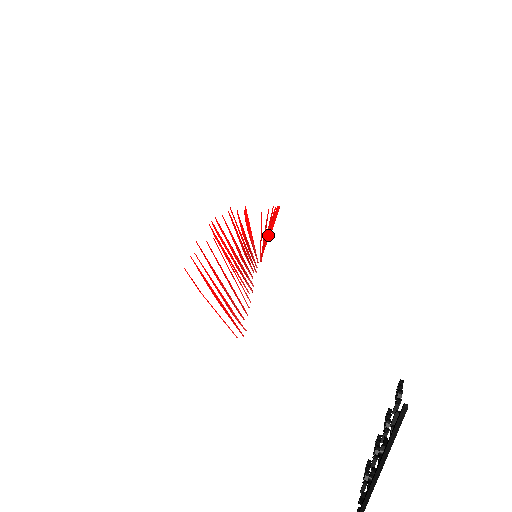
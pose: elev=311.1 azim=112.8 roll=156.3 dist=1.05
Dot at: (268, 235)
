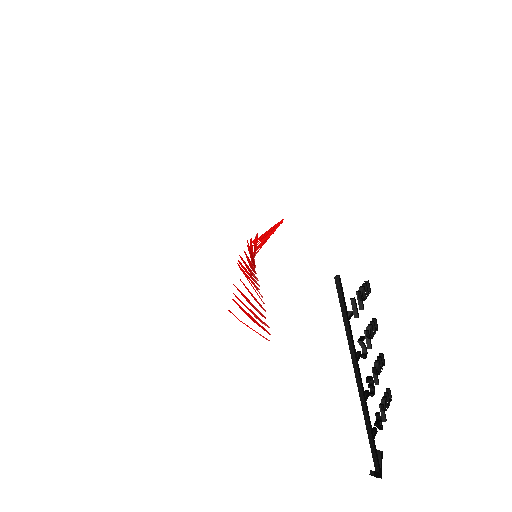
Dot at: (261, 235)
